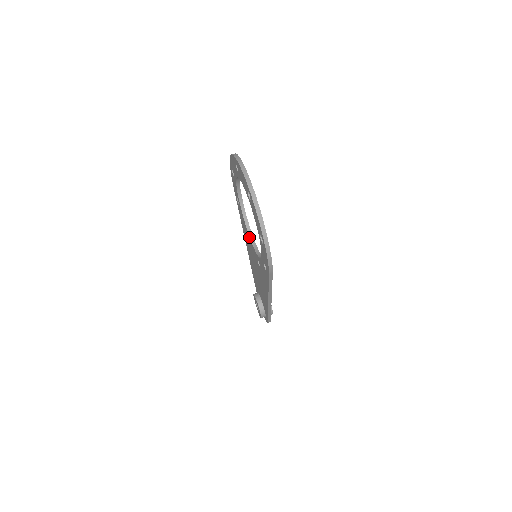
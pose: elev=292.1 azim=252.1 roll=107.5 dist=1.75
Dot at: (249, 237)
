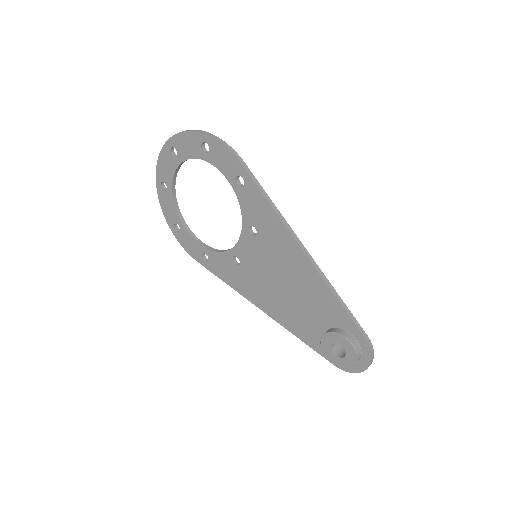
Dot at: (233, 250)
